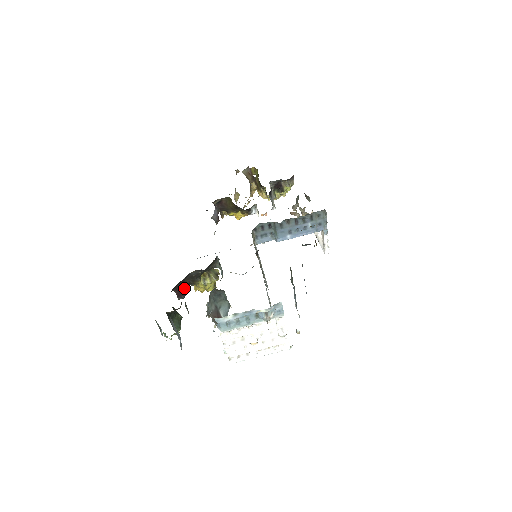
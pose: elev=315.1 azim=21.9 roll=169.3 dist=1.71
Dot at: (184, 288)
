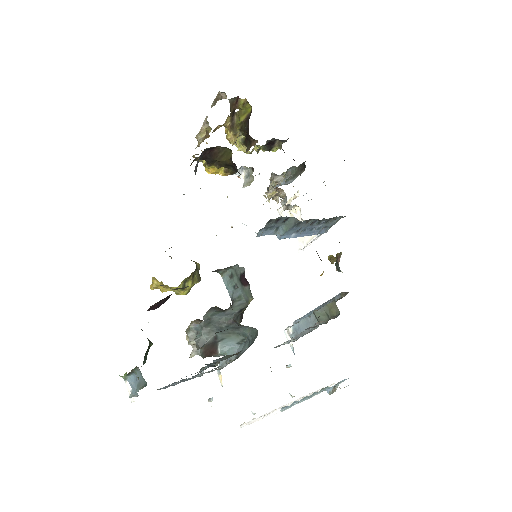
Dot at: (165, 299)
